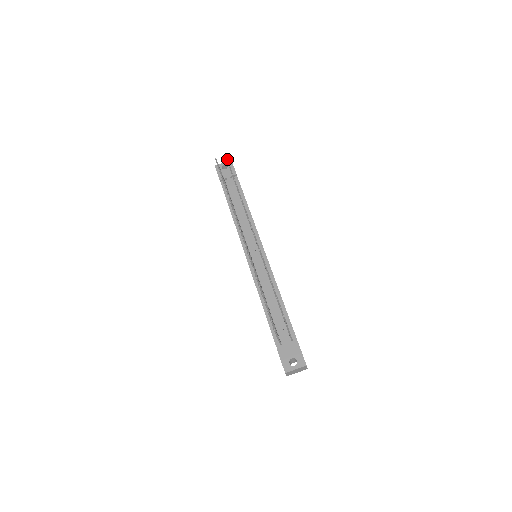
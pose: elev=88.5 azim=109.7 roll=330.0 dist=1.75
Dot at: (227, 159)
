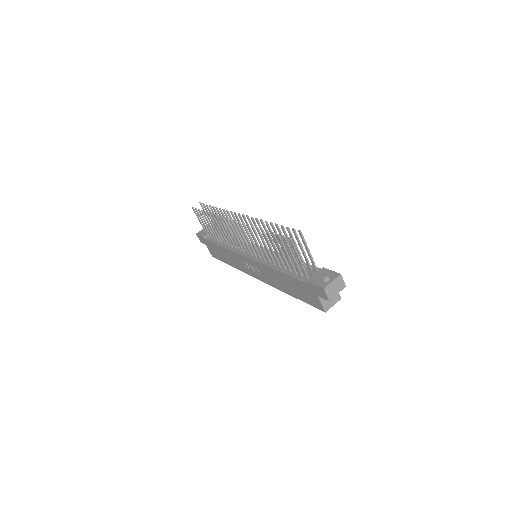
Dot at: (202, 206)
